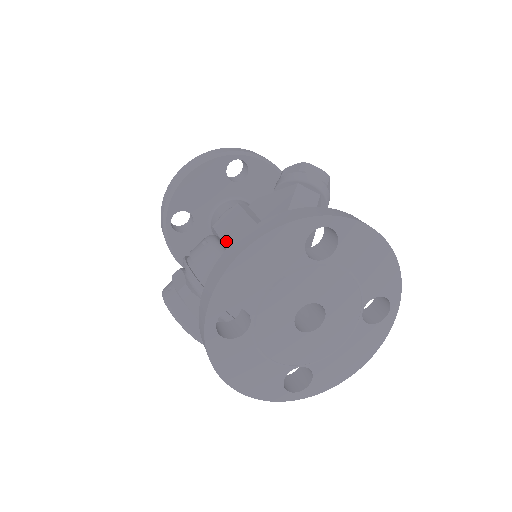
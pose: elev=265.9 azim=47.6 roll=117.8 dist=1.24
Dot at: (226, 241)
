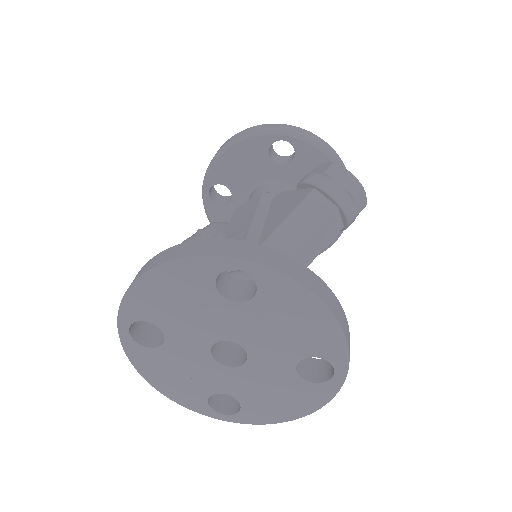
Dot at: (226, 233)
